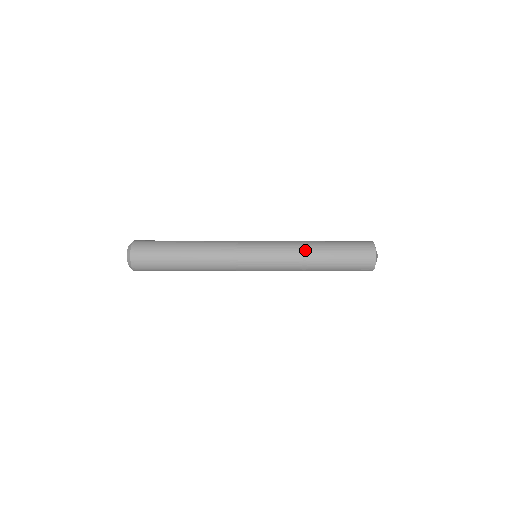
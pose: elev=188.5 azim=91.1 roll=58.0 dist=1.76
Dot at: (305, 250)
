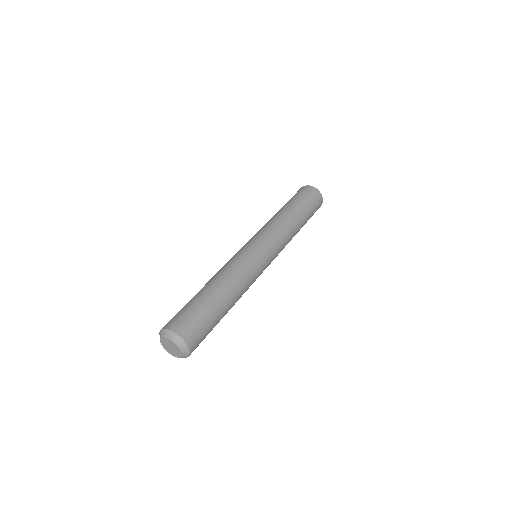
Dot at: occluded
